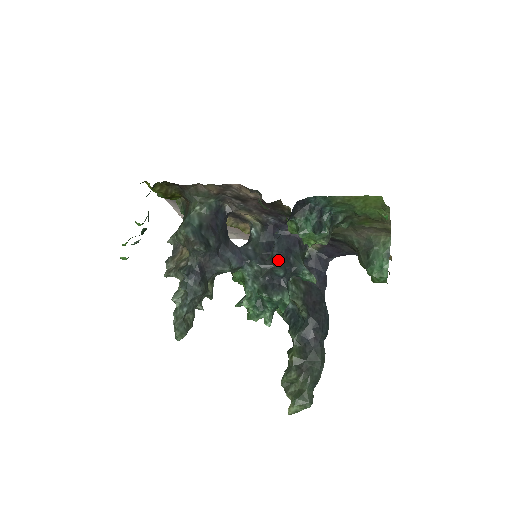
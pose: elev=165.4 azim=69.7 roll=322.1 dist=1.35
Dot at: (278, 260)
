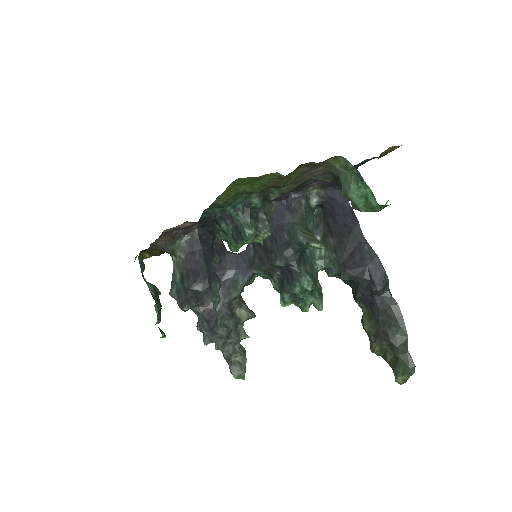
Dot at: (273, 250)
